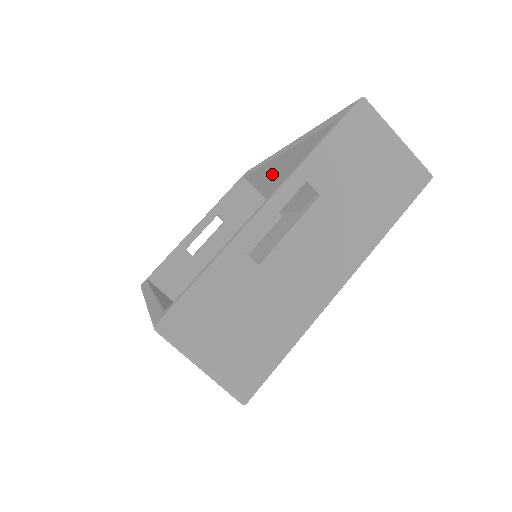
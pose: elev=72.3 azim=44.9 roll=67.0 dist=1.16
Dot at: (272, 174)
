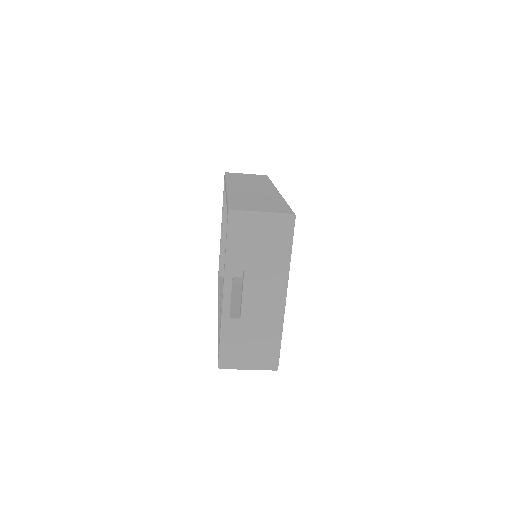
Dot at: occluded
